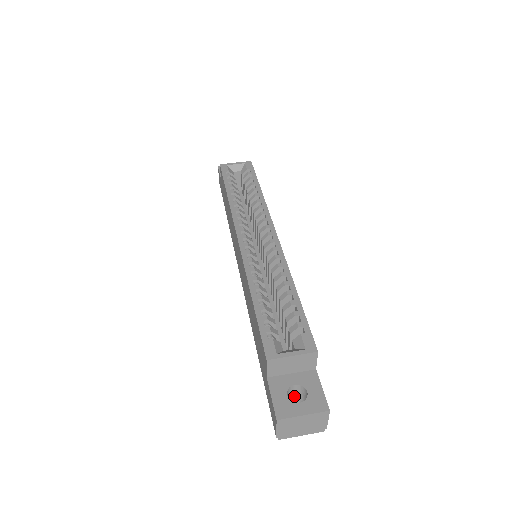
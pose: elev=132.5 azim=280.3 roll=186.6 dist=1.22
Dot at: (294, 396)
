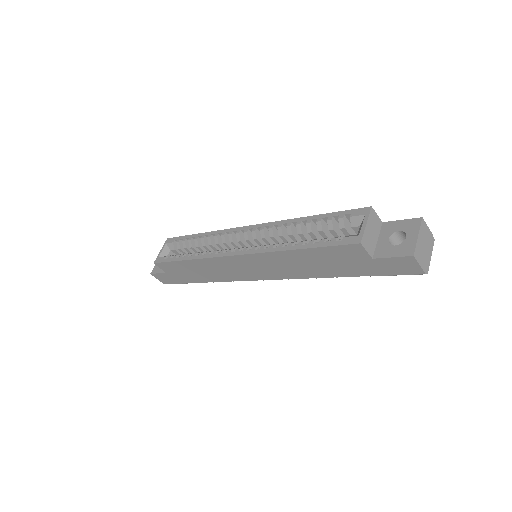
Dot at: occluded
